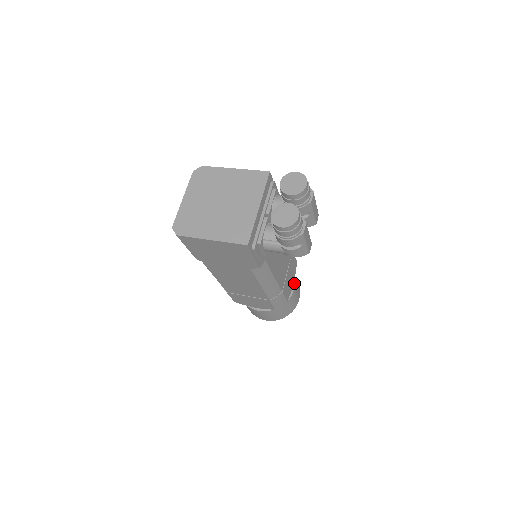
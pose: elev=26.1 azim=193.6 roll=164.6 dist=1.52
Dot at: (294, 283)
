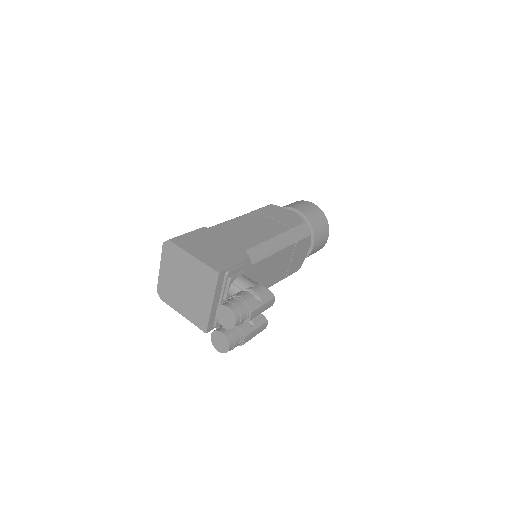
Dot at: (313, 243)
